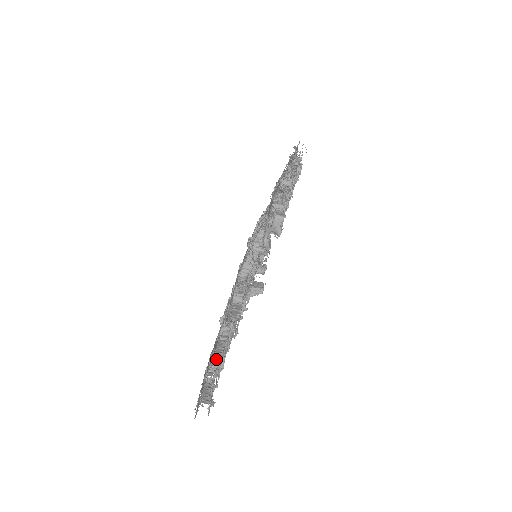
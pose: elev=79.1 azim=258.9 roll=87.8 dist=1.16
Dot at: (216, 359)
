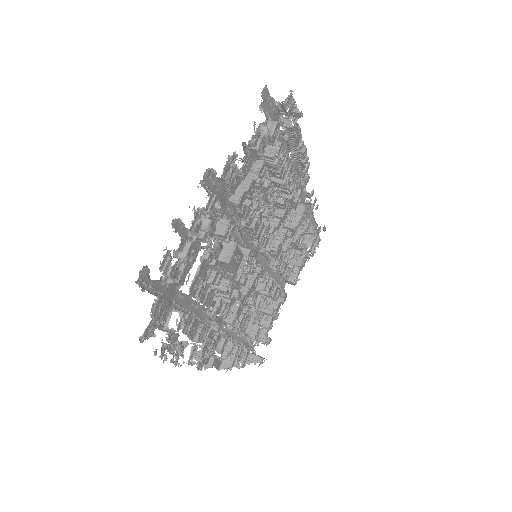
Dot at: (182, 236)
